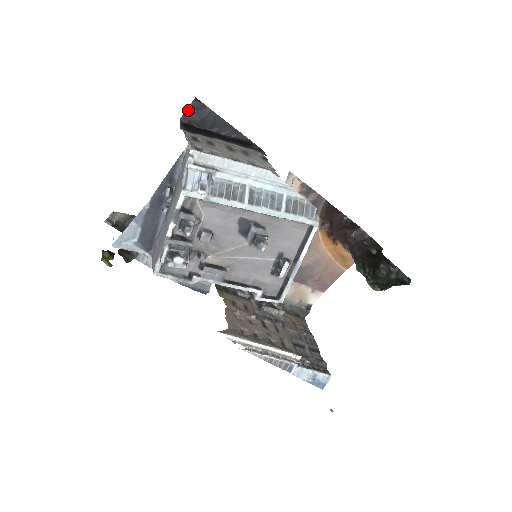
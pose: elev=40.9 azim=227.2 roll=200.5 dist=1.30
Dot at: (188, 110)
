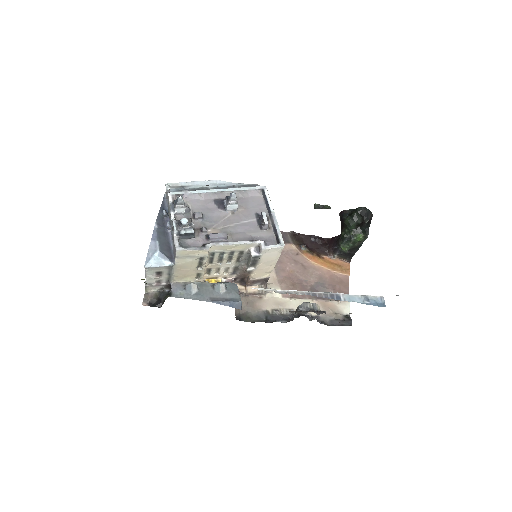
Dot at: occluded
